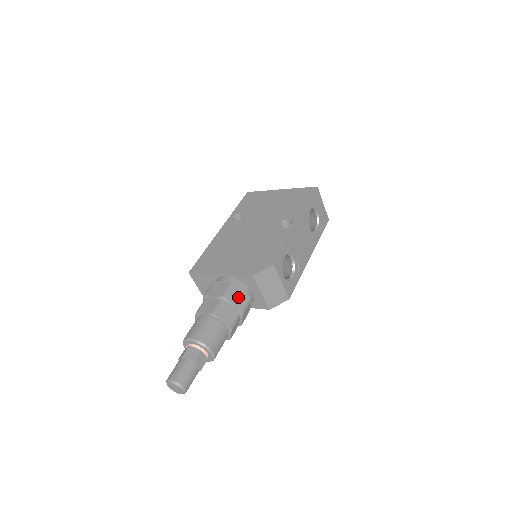
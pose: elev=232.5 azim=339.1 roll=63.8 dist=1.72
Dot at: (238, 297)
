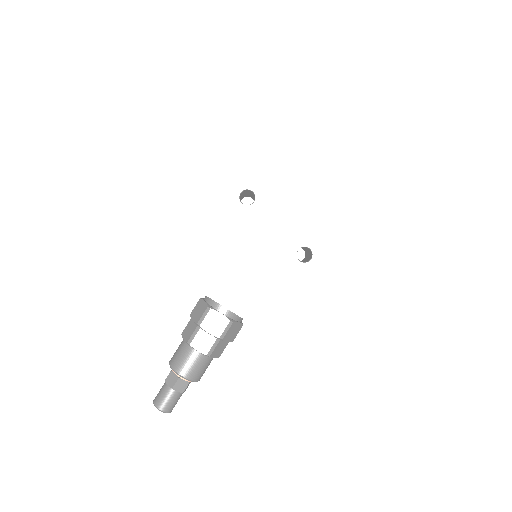
Dot at: (233, 332)
